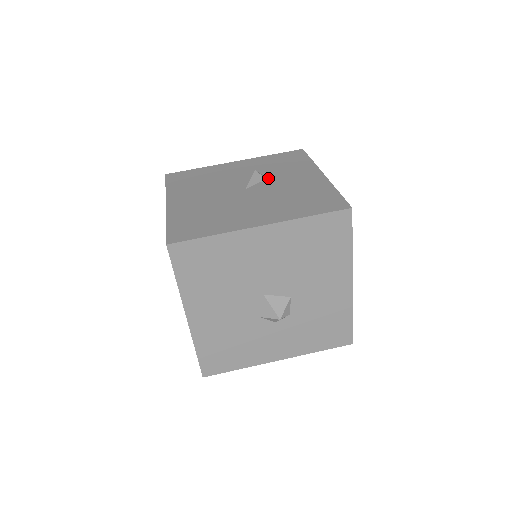
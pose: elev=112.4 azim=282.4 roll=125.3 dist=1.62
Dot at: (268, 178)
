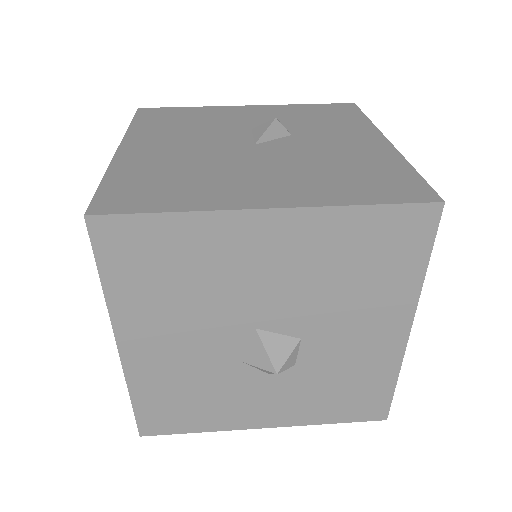
Dot at: (295, 134)
